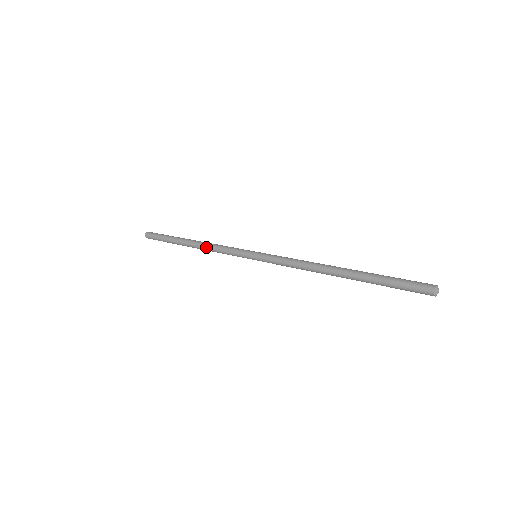
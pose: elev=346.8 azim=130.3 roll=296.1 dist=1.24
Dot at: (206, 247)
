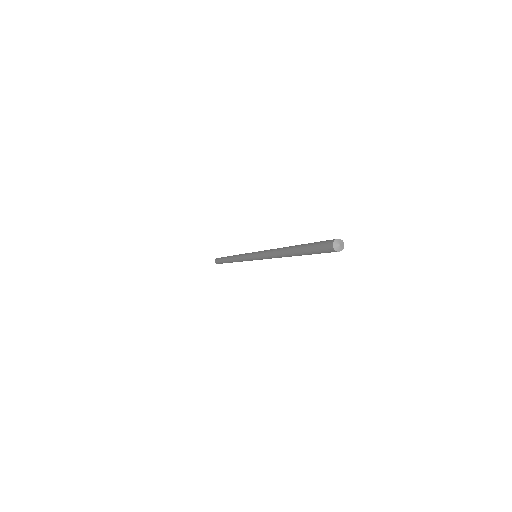
Dot at: (235, 260)
